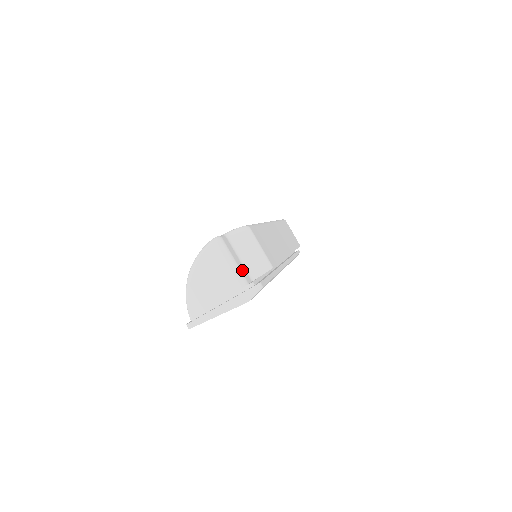
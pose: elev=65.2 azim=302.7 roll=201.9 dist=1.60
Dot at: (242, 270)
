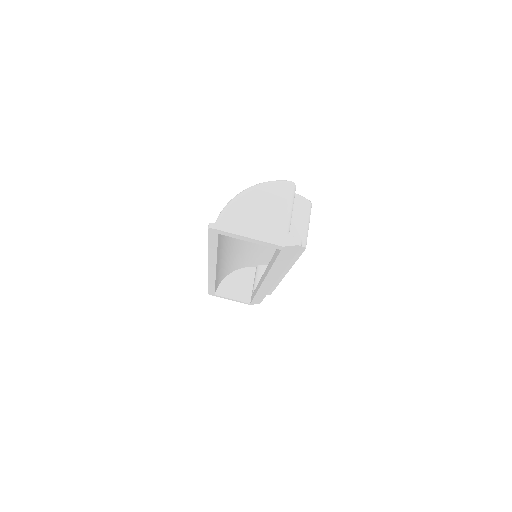
Dot at: (290, 223)
